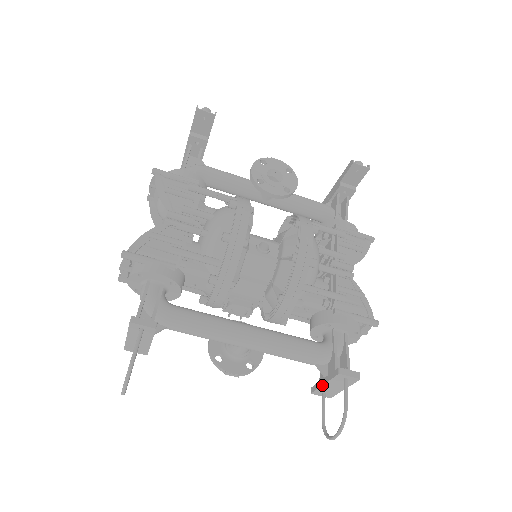
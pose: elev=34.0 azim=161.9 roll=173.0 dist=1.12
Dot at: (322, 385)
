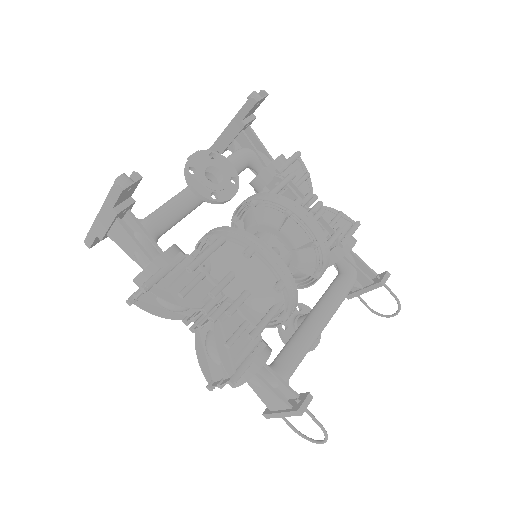
Dot at: occluded
